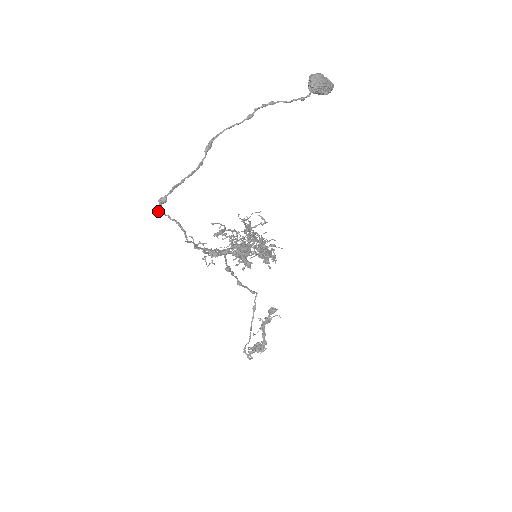
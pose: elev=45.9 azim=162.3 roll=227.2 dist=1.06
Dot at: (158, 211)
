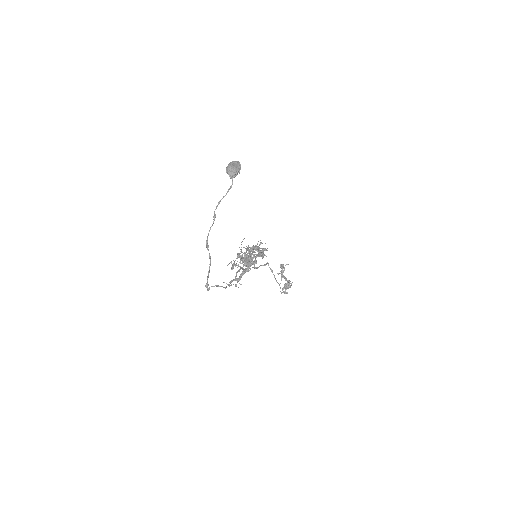
Dot at: (207, 290)
